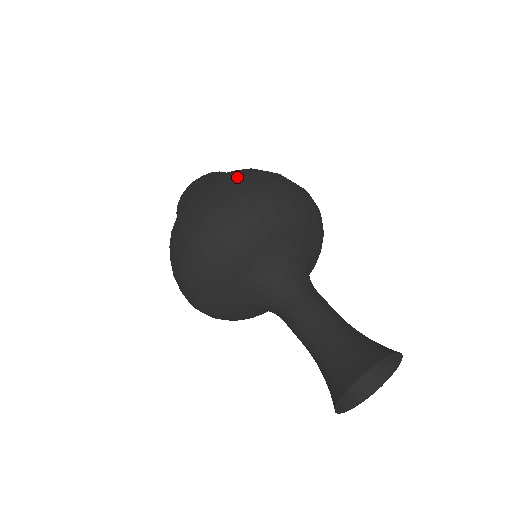
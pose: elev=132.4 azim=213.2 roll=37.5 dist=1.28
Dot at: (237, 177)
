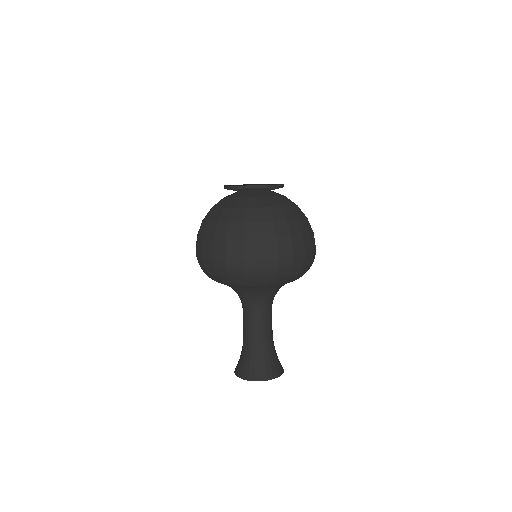
Dot at: (219, 239)
